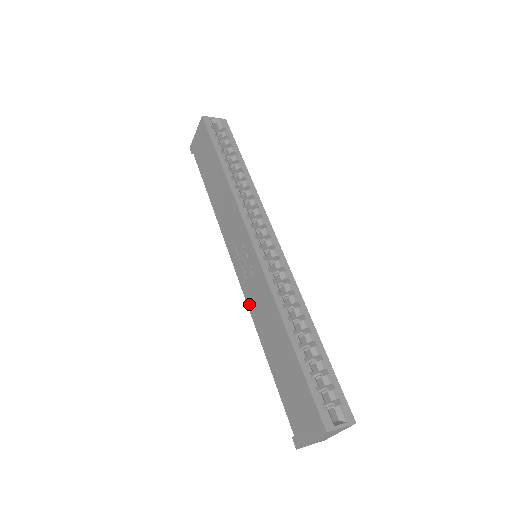
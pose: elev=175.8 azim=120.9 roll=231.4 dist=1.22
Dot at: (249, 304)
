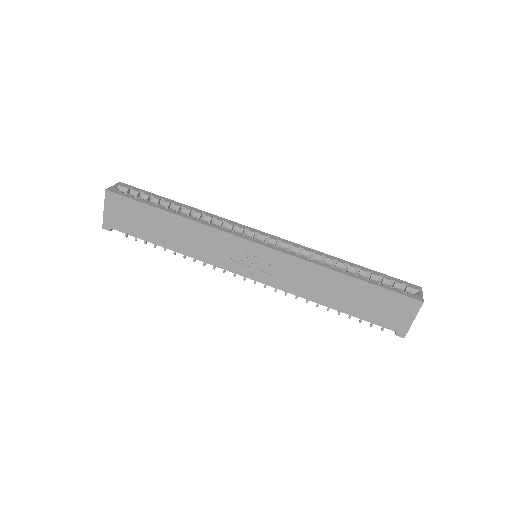
Dot at: (286, 289)
